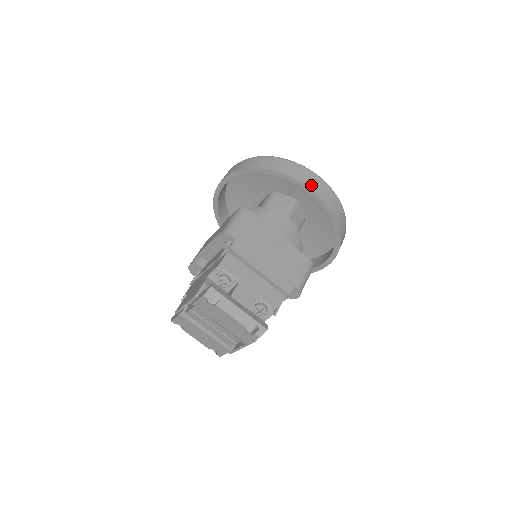
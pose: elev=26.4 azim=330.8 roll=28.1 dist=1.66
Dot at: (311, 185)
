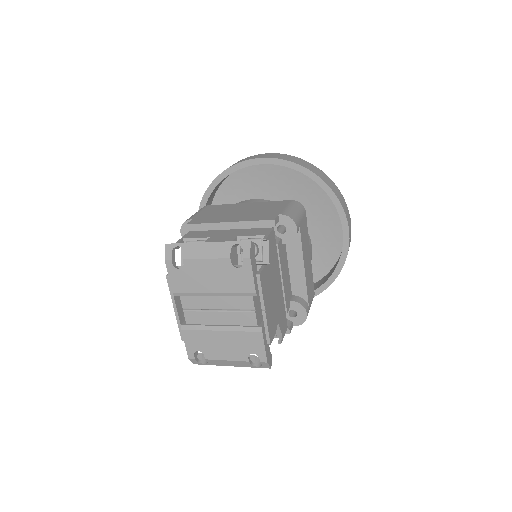
Dot at: (254, 158)
